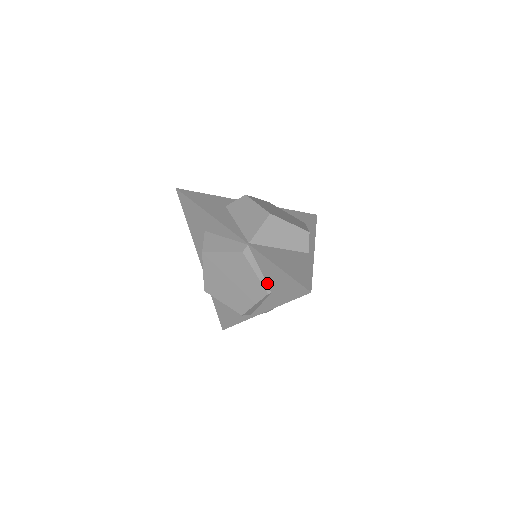
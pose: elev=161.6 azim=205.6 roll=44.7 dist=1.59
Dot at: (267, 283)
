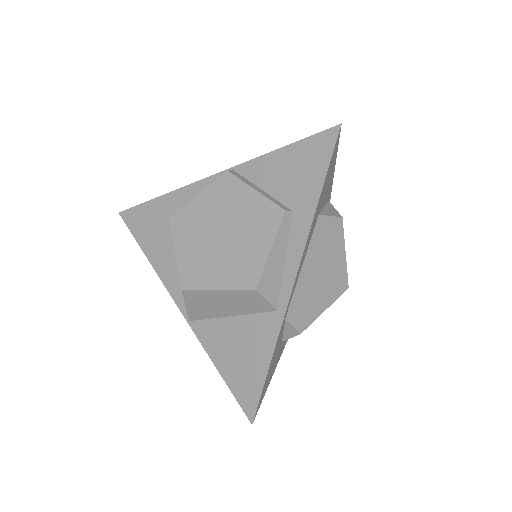
Dot at: occluded
